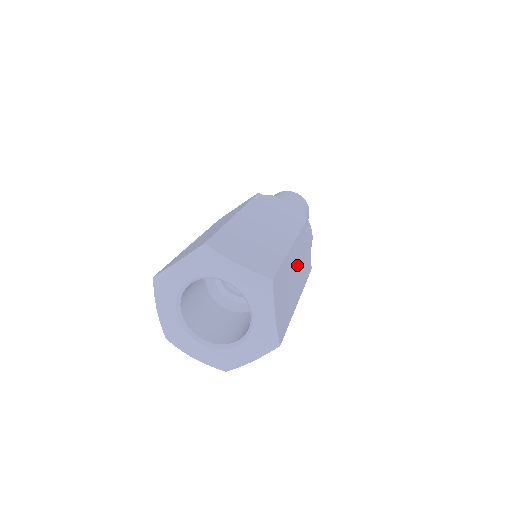
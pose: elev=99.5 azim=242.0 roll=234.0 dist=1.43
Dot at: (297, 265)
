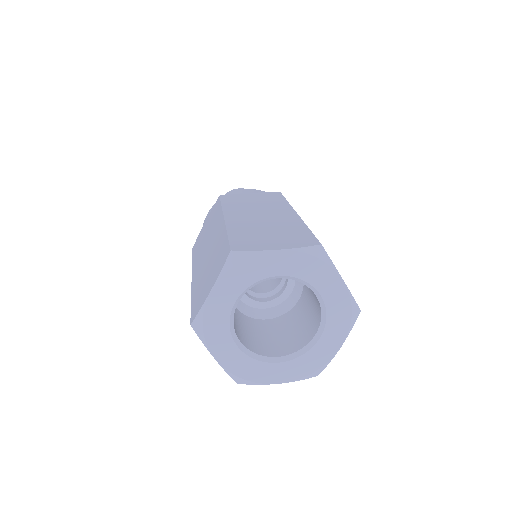
Dot at: occluded
